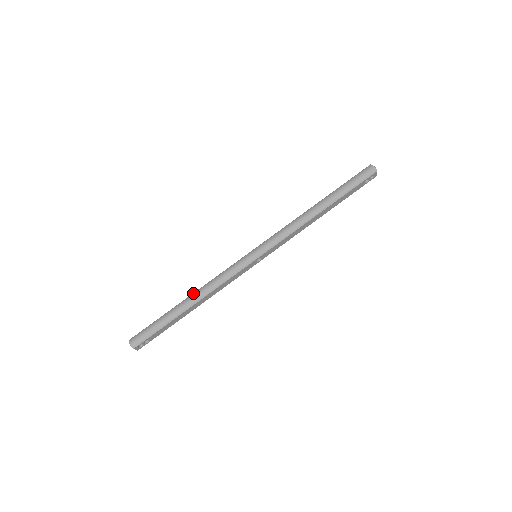
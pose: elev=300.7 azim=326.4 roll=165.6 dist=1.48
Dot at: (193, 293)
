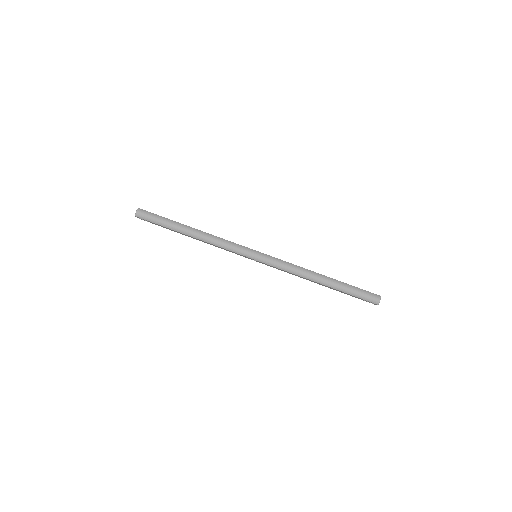
Dot at: (199, 230)
